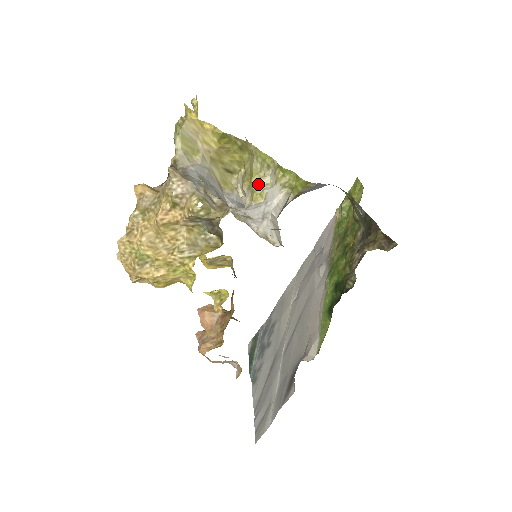
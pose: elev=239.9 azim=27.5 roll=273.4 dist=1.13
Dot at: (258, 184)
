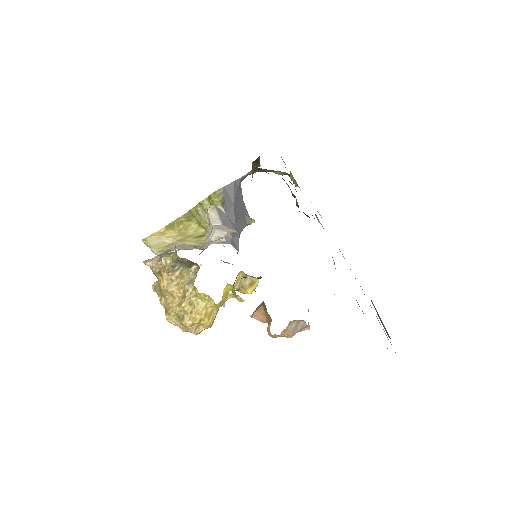
Dot at: (206, 223)
